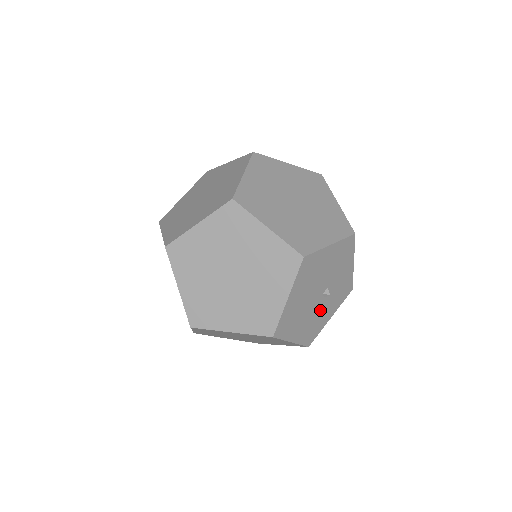
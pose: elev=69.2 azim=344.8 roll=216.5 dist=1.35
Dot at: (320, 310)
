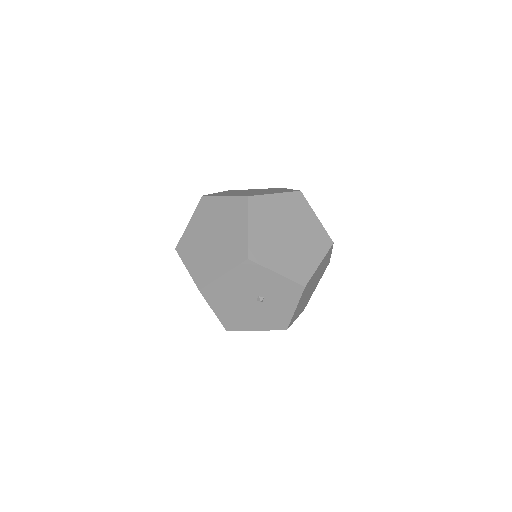
Dot at: (269, 309)
